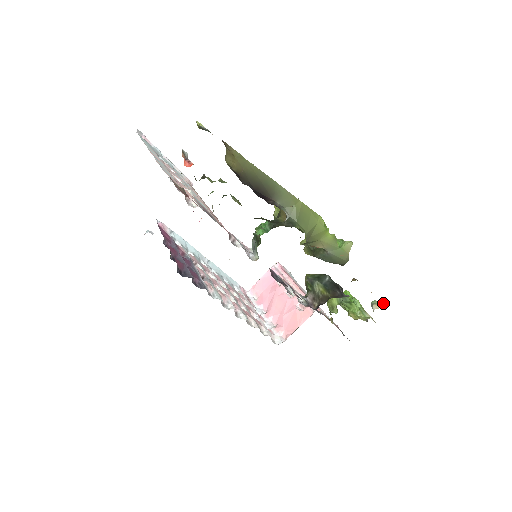
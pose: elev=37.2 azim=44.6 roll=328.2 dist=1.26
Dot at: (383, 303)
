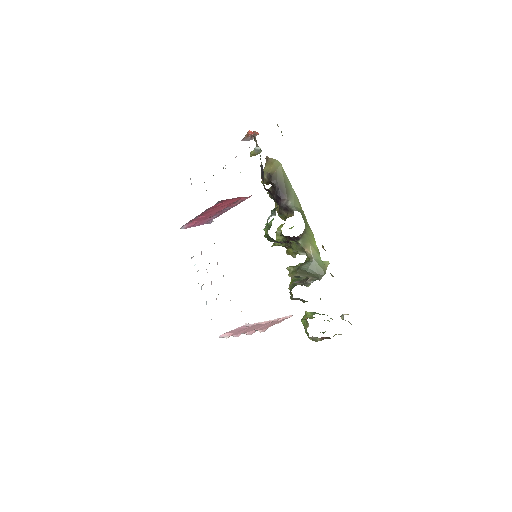
Dot at: occluded
